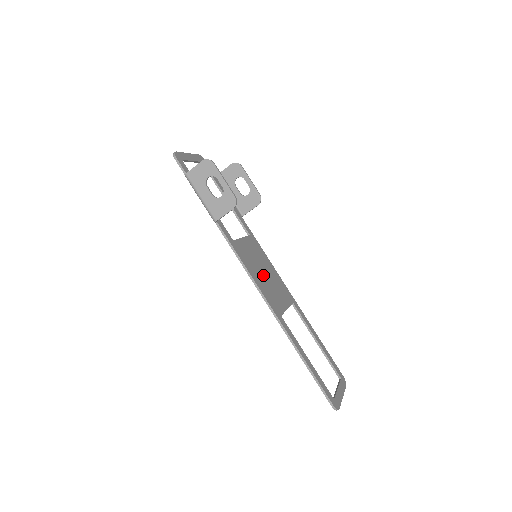
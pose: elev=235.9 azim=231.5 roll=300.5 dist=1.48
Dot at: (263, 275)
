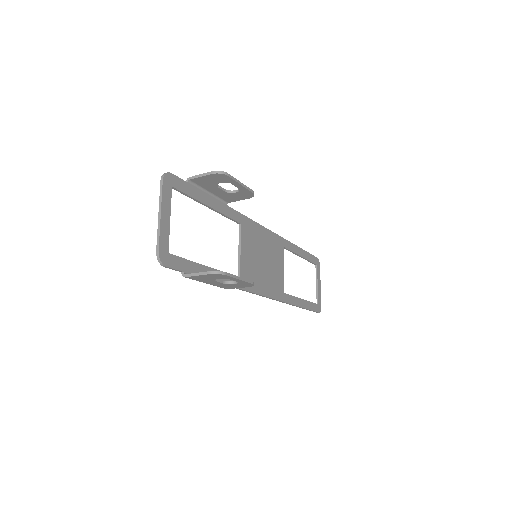
Dot at: (264, 267)
